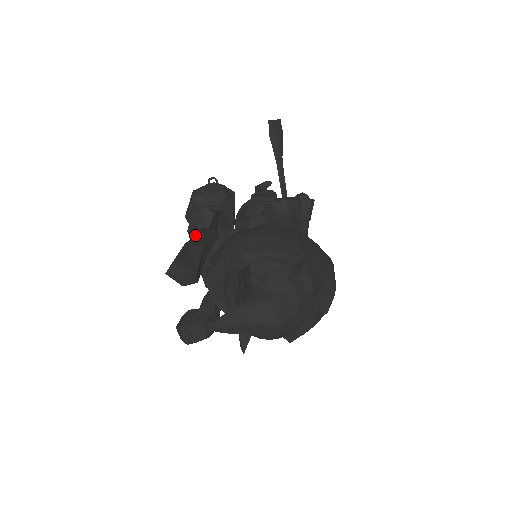
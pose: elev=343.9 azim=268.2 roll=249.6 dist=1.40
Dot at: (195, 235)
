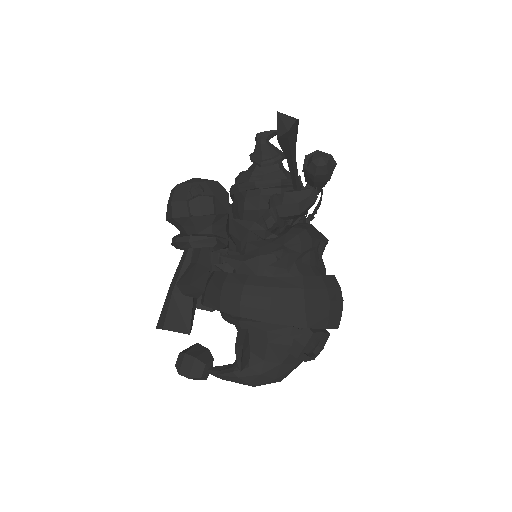
Dot at: (182, 265)
